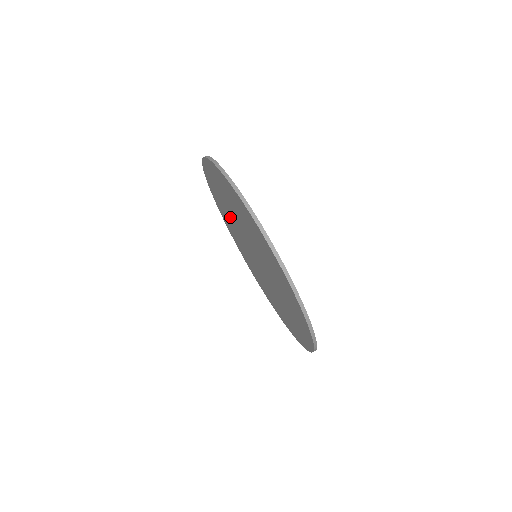
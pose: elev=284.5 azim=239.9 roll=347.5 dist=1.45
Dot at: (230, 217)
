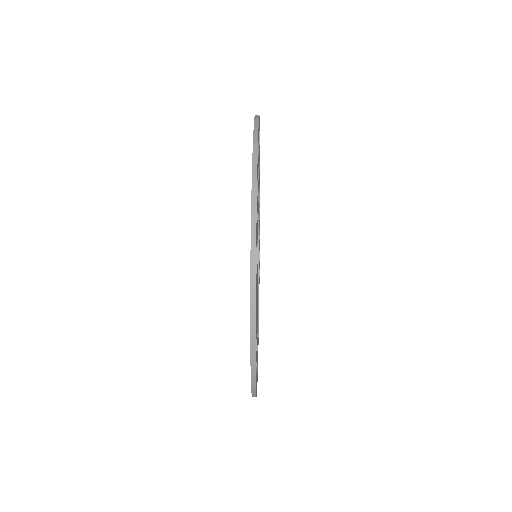
Dot at: occluded
